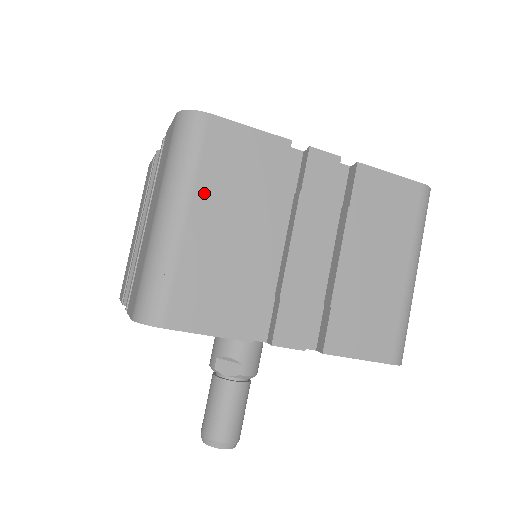
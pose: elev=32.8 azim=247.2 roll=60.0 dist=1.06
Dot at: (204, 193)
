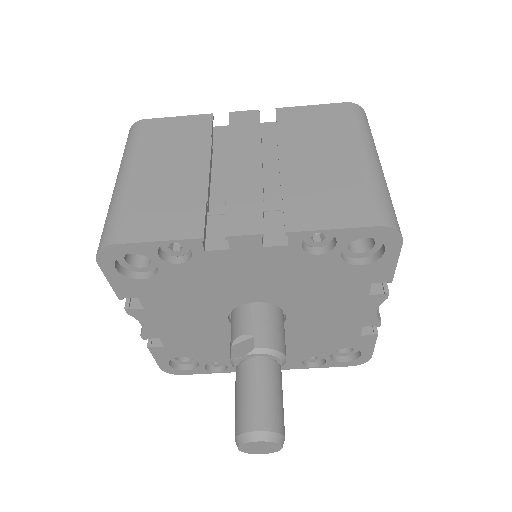
Dot at: (144, 157)
